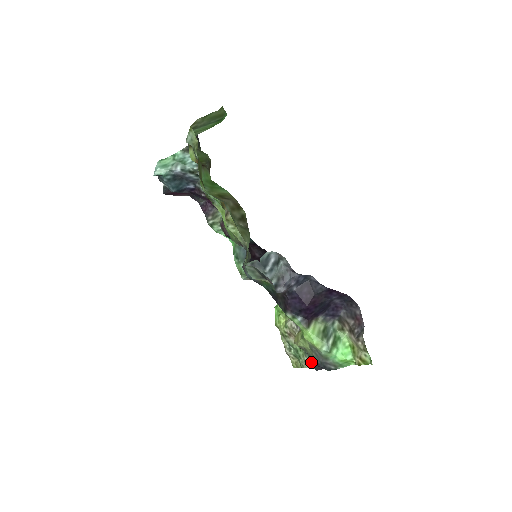
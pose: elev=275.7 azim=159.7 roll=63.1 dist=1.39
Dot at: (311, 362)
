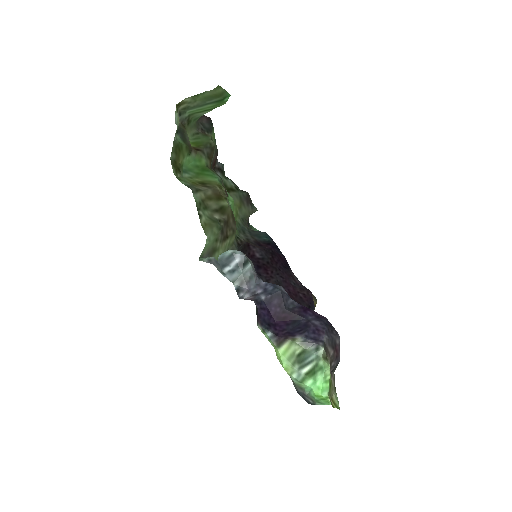
Dot at: occluded
